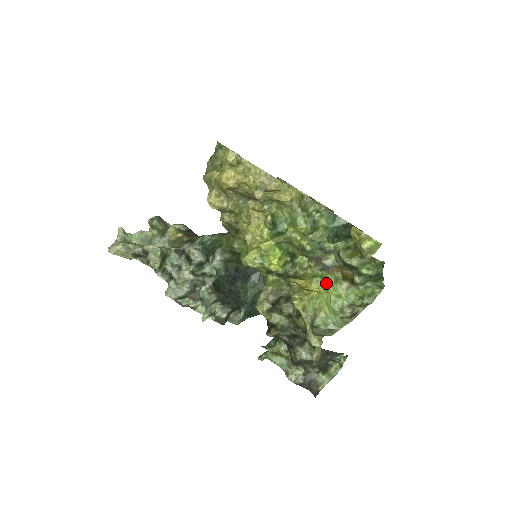
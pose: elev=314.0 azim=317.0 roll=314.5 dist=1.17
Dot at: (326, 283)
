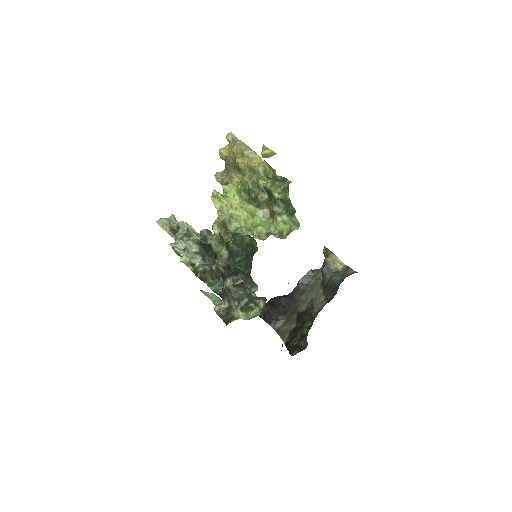
Dot at: (254, 212)
